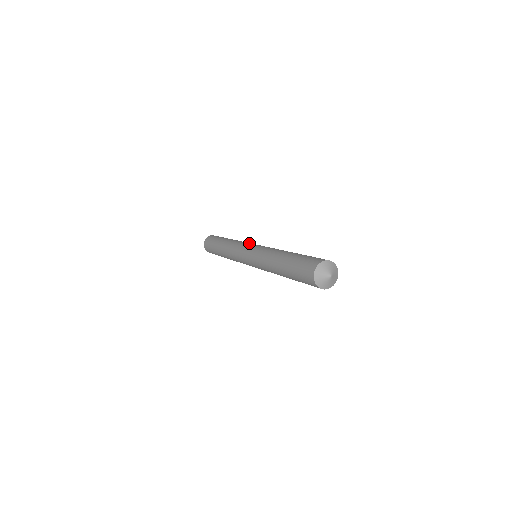
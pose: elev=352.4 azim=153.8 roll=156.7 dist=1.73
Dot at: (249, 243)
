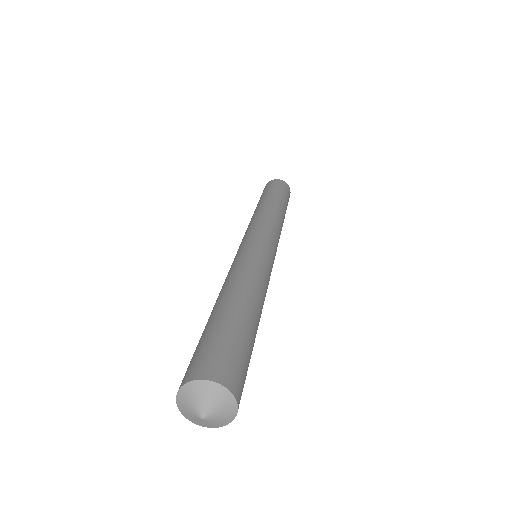
Dot at: (254, 229)
